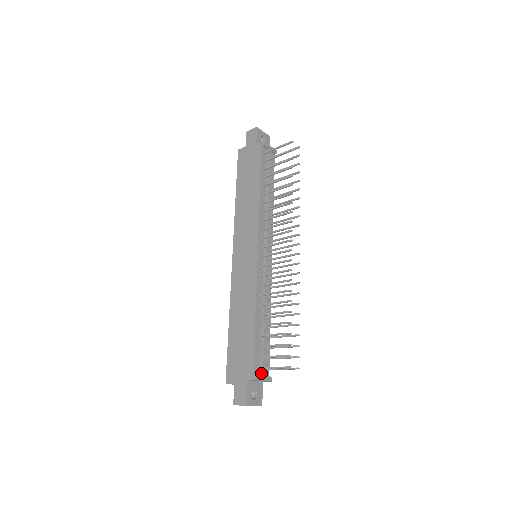
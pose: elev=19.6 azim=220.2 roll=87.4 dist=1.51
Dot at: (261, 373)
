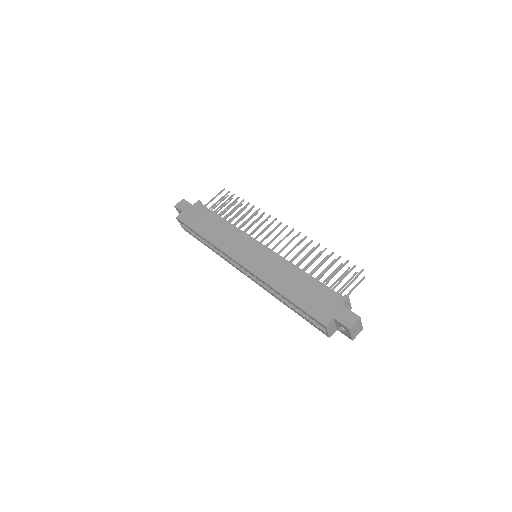
Dot at: occluded
